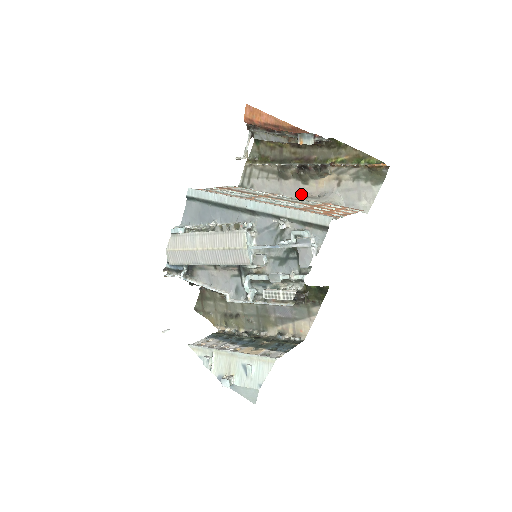
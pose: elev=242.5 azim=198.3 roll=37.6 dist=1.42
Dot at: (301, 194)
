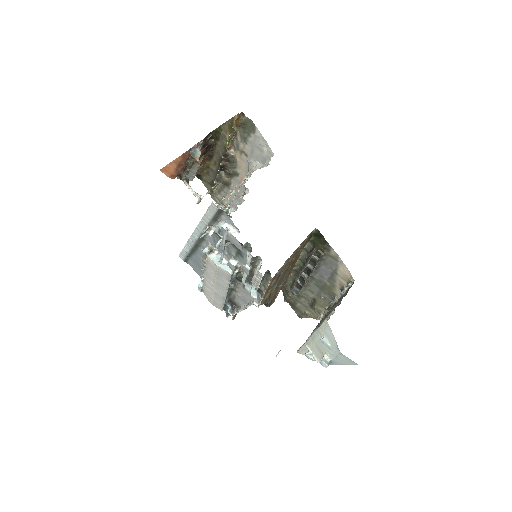
Dot at: occluded
